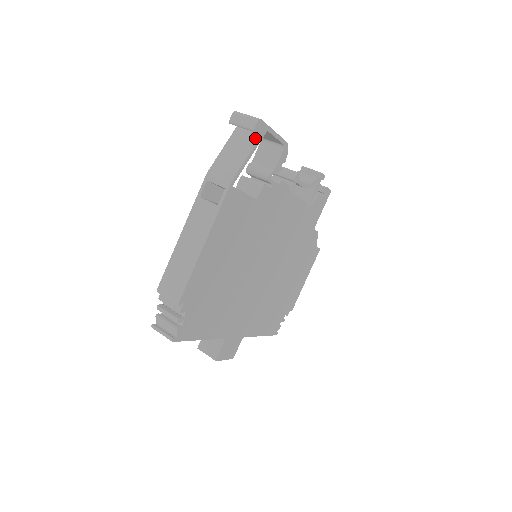
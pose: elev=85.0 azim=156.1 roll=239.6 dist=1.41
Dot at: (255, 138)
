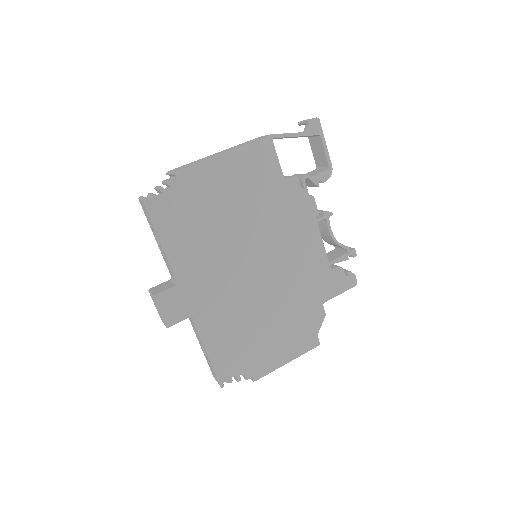
Dot at: (308, 127)
